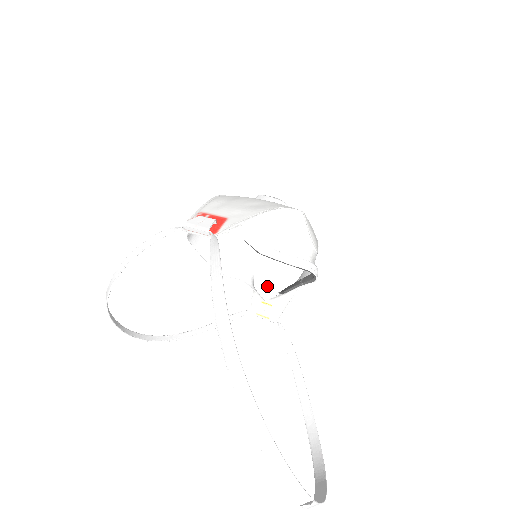
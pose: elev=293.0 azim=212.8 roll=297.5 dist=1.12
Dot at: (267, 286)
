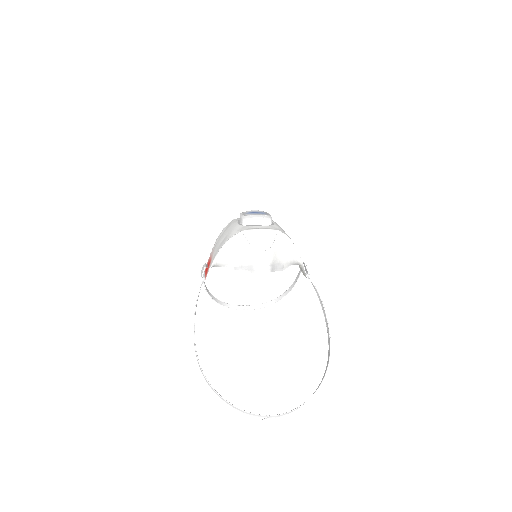
Dot at: occluded
